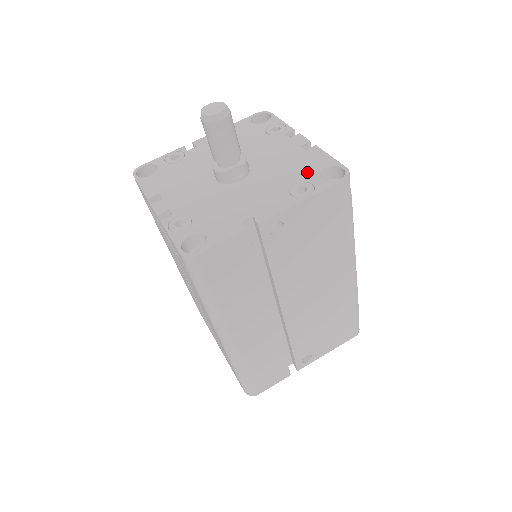
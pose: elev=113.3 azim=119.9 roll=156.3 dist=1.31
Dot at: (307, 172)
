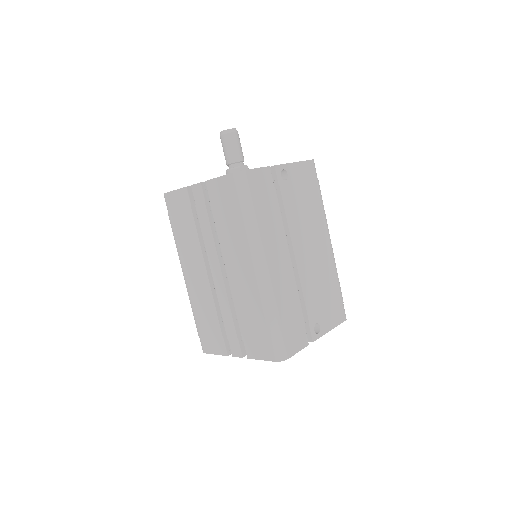
Dot at: occluded
